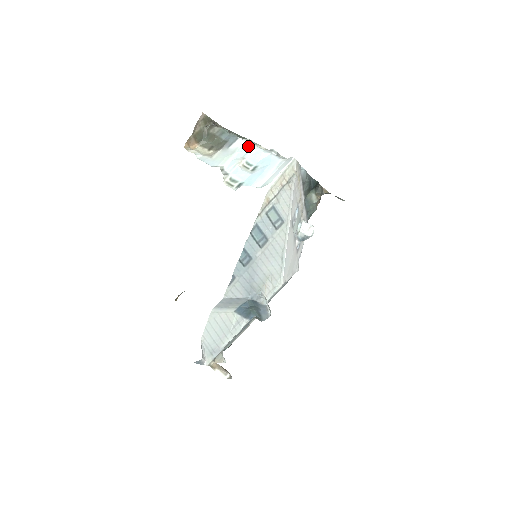
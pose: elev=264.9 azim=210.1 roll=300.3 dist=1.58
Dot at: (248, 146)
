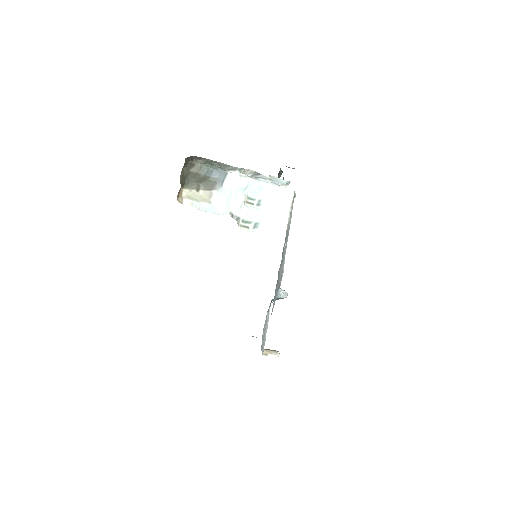
Dot at: (243, 180)
